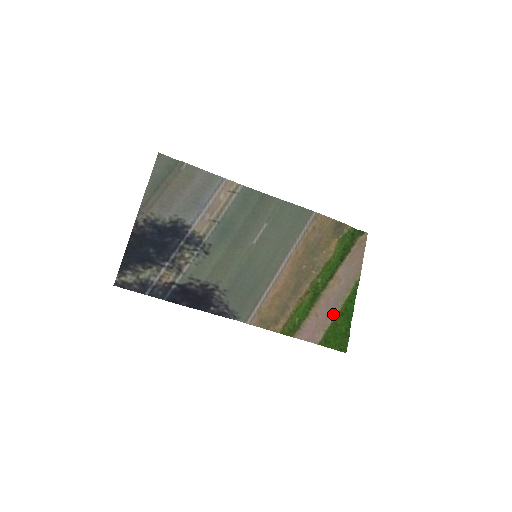
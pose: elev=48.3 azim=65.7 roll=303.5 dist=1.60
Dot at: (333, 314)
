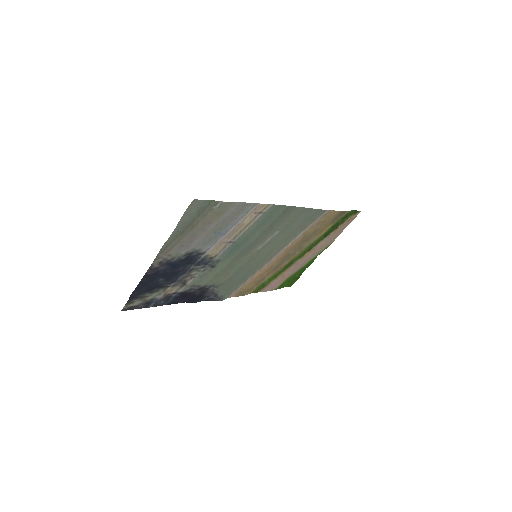
Dot at: (296, 271)
